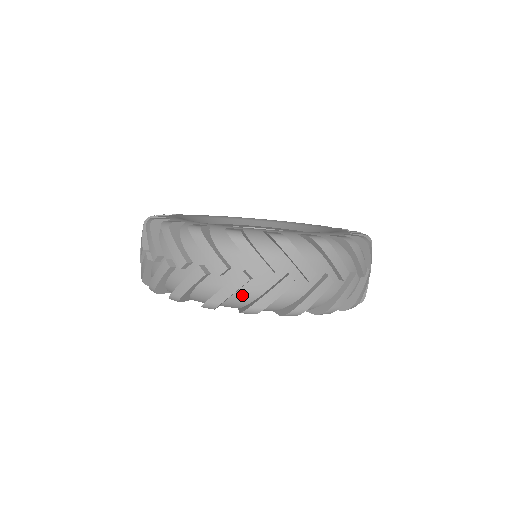
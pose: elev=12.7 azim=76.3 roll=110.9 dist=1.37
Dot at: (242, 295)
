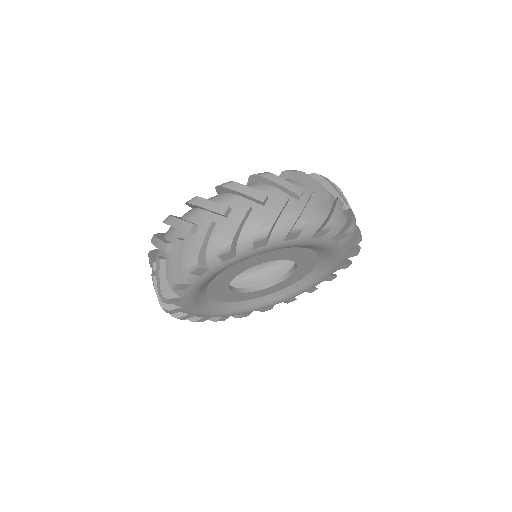
Dot at: (186, 258)
